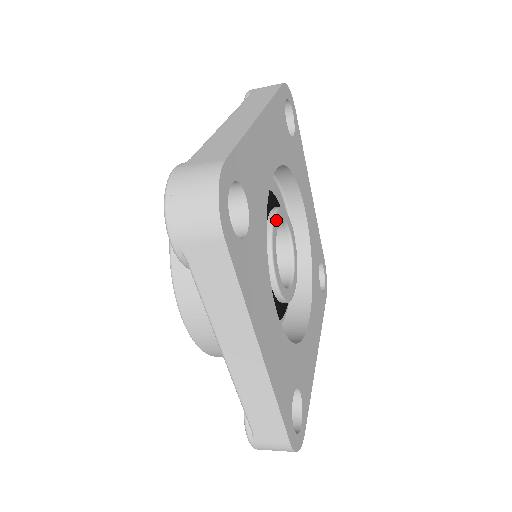
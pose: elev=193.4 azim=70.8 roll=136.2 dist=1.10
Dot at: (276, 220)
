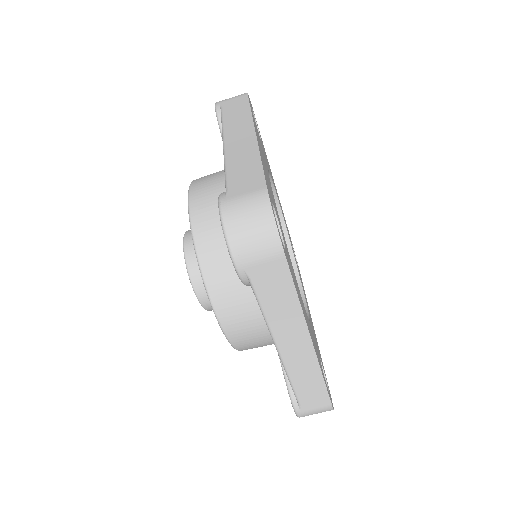
Dot at: occluded
